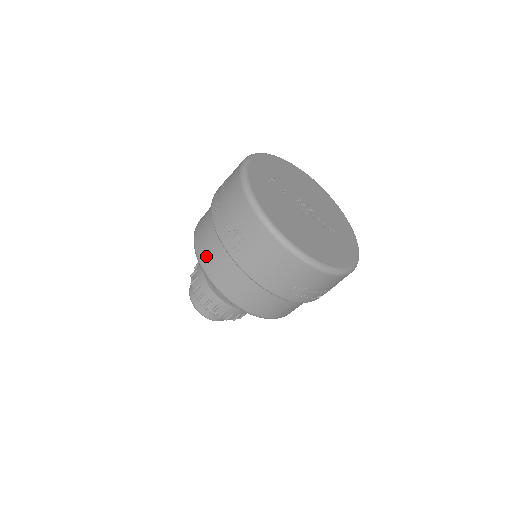
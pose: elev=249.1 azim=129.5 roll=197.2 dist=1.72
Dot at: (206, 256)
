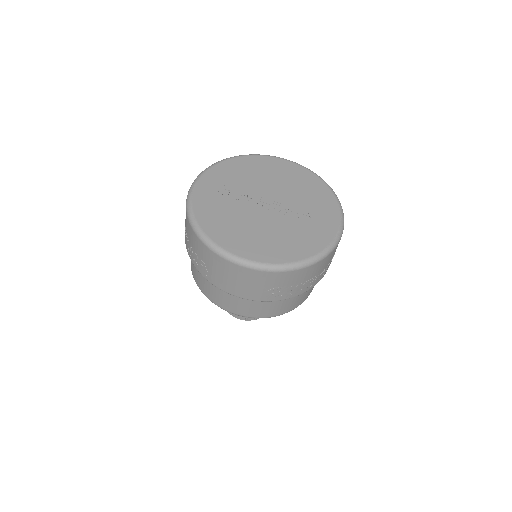
Dot at: (196, 278)
